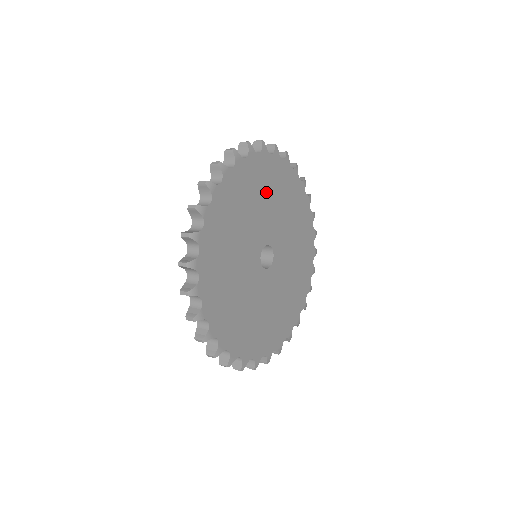
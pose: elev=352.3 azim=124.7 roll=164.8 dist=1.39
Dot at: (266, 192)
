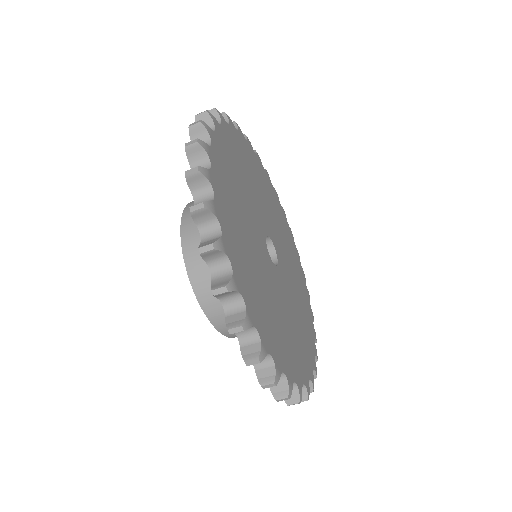
Dot at: (281, 227)
